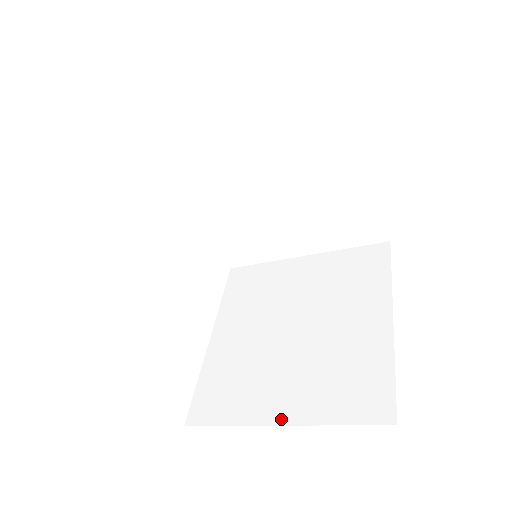
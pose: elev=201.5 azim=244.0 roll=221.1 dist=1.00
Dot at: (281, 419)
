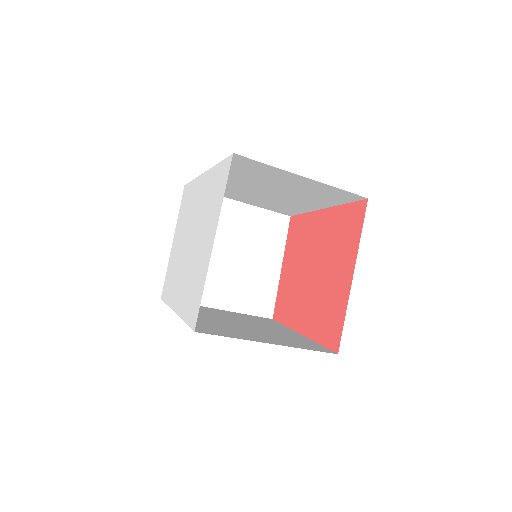
Dot at: (270, 342)
